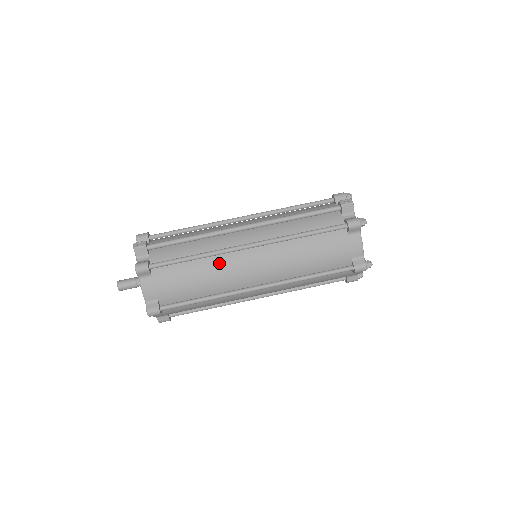
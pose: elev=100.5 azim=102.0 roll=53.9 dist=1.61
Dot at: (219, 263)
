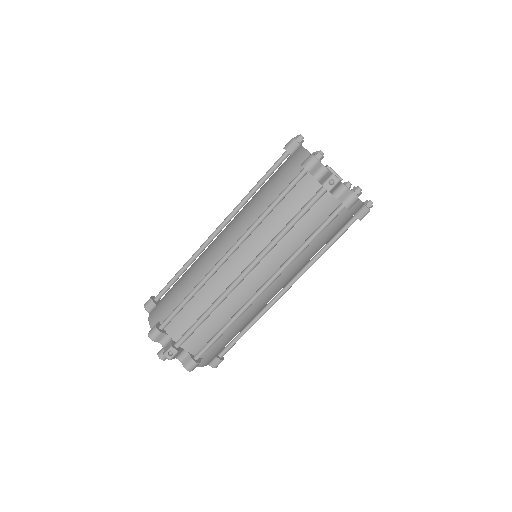
Dot at: (248, 311)
